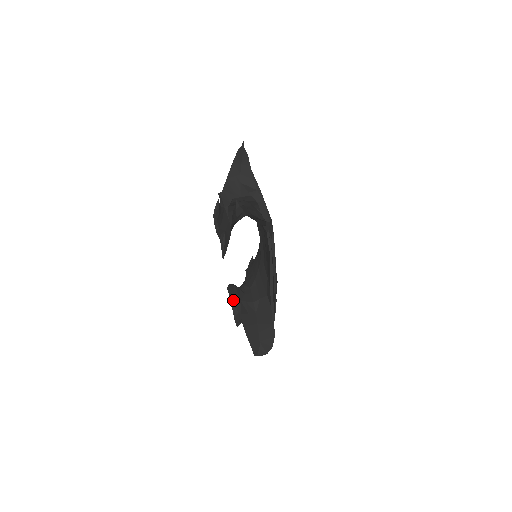
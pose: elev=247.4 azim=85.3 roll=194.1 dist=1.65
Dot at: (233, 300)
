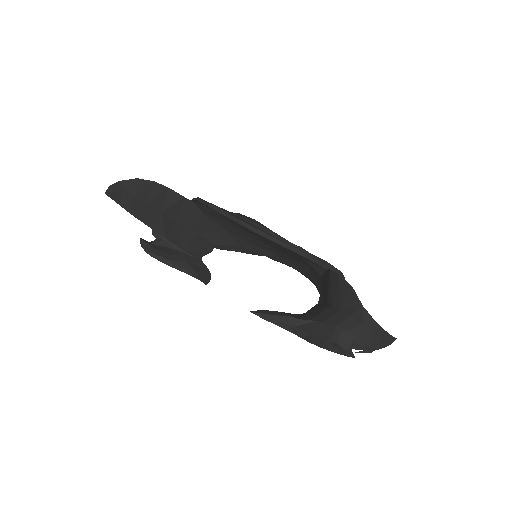
Dot at: (290, 327)
